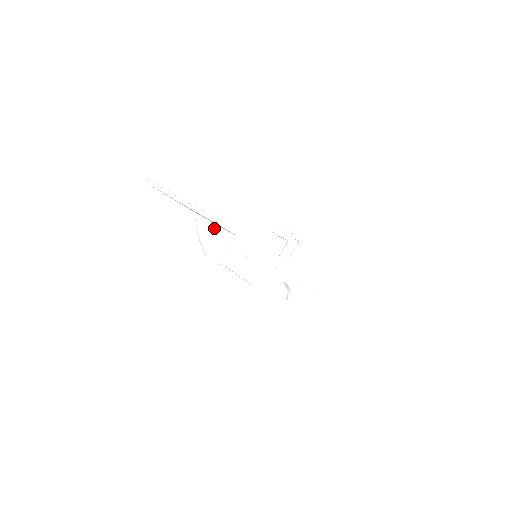
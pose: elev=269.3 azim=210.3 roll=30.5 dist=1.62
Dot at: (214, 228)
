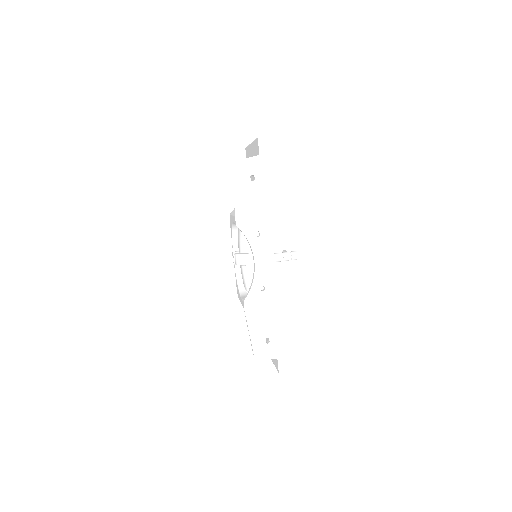
Dot at: occluded
